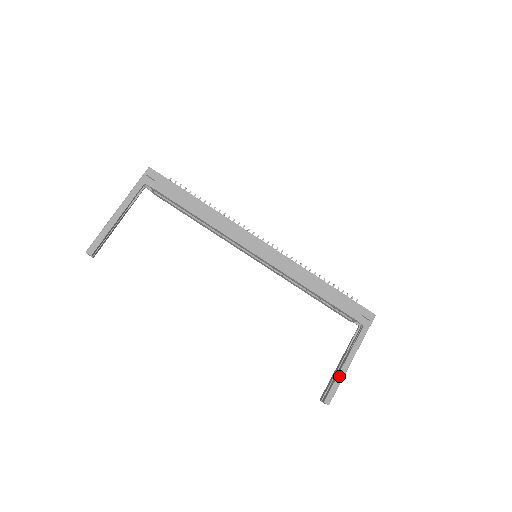
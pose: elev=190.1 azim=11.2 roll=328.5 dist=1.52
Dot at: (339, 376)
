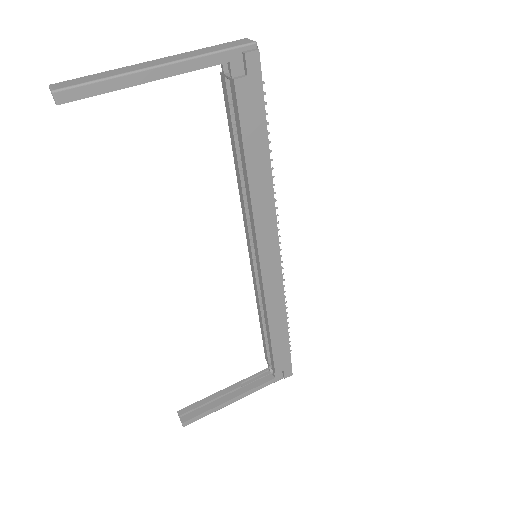
Dot at: (215, 408)
